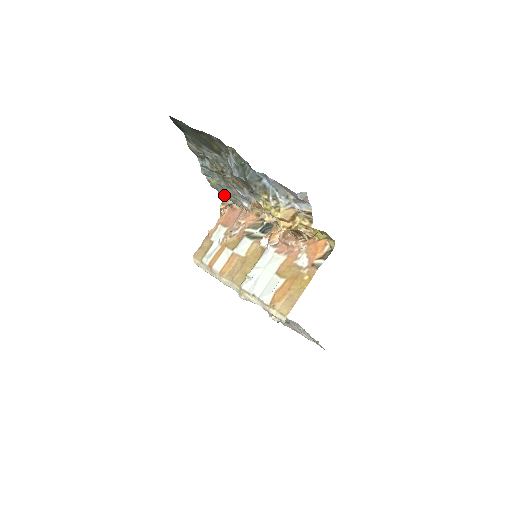
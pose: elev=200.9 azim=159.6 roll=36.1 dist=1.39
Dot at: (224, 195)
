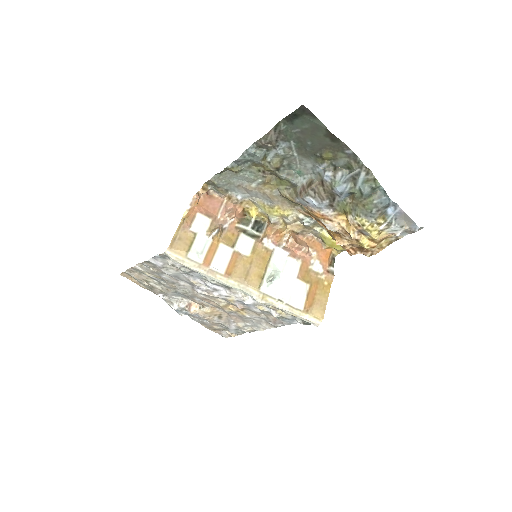
Dot at: (221, 182)
